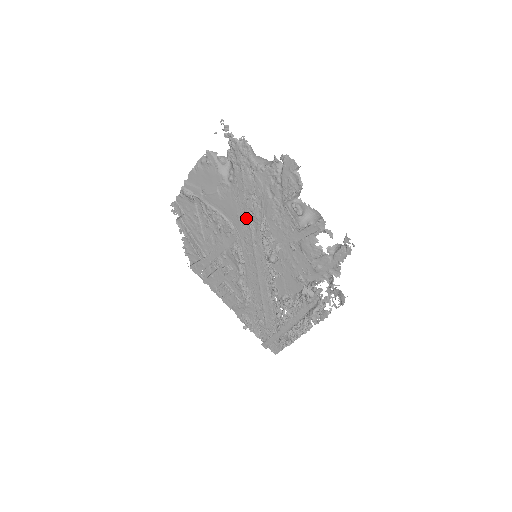
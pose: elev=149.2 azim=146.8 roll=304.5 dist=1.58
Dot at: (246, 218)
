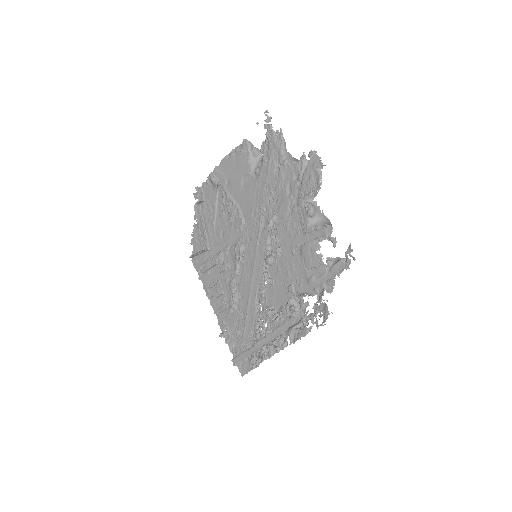
Dot at: (259, 213)
